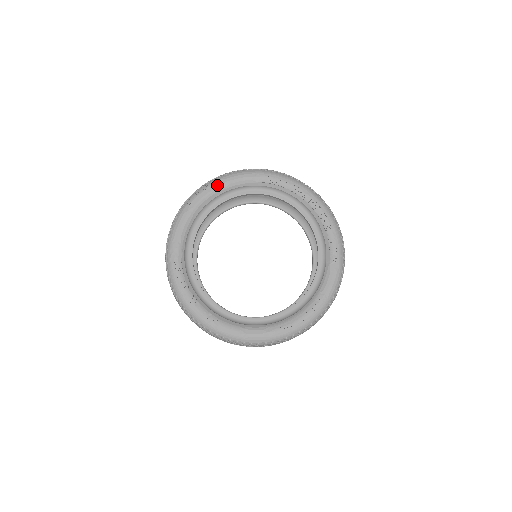
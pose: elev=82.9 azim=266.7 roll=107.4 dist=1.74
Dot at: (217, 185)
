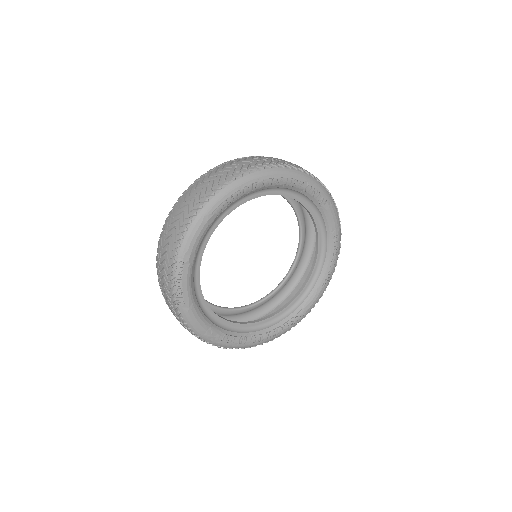
Dot at: (186, 265)
